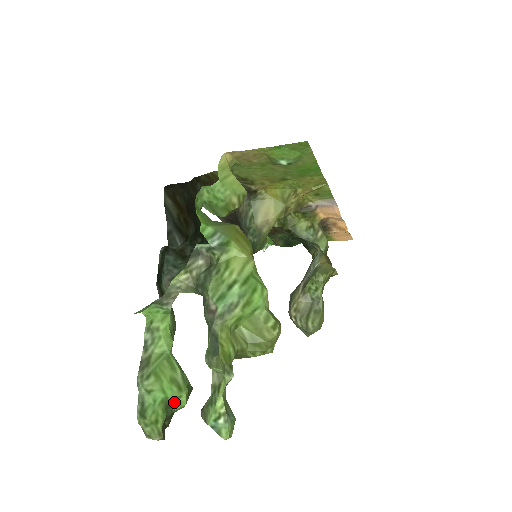
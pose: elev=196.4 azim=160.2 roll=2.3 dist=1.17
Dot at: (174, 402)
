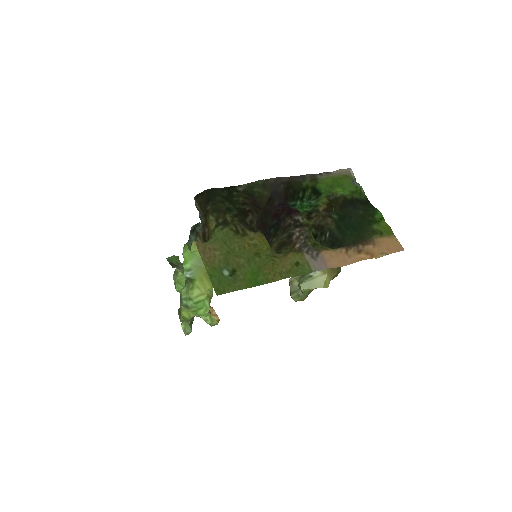
Dot at: occluded
